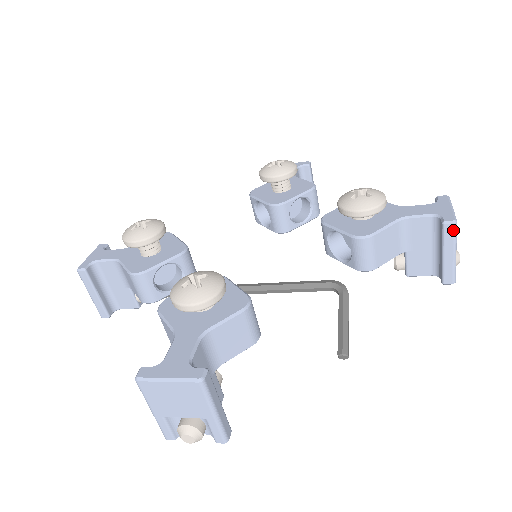
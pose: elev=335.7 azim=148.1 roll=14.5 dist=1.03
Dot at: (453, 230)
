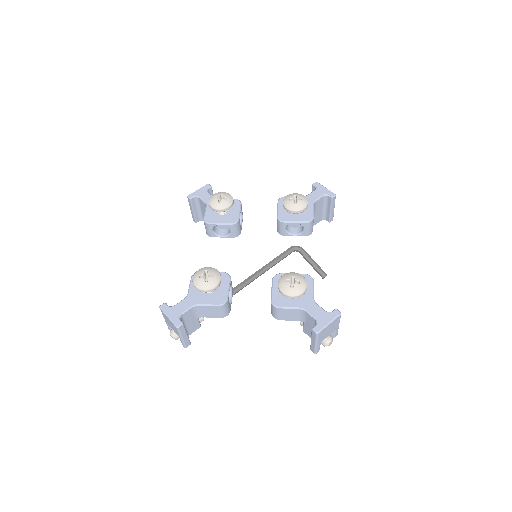
Dot at: occluded
